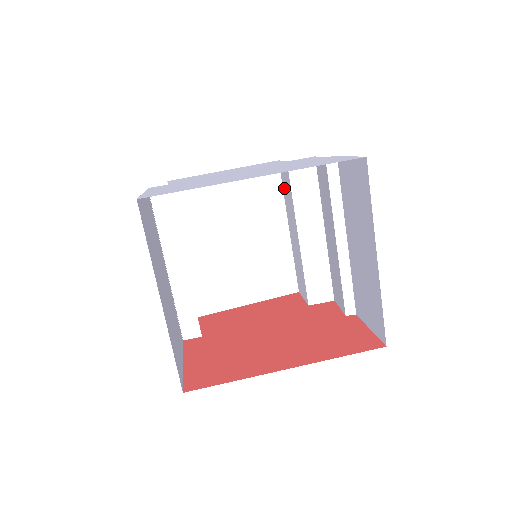
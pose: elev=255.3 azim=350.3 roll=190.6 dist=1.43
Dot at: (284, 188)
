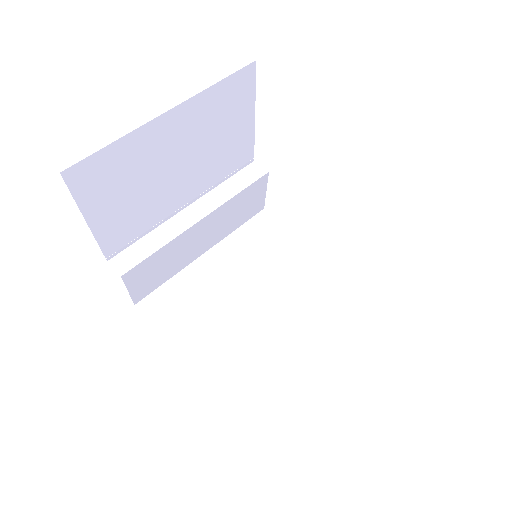
Dot at: occluded
